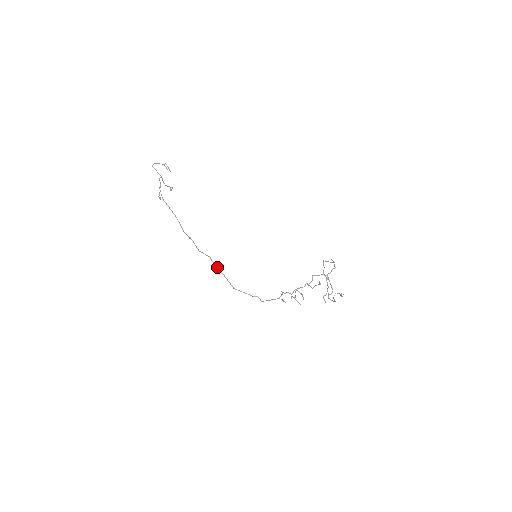
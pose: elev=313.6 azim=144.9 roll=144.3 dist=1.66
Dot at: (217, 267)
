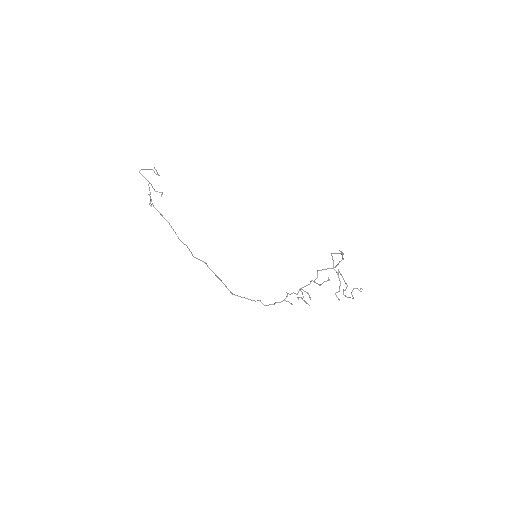
Dot at: occluded
